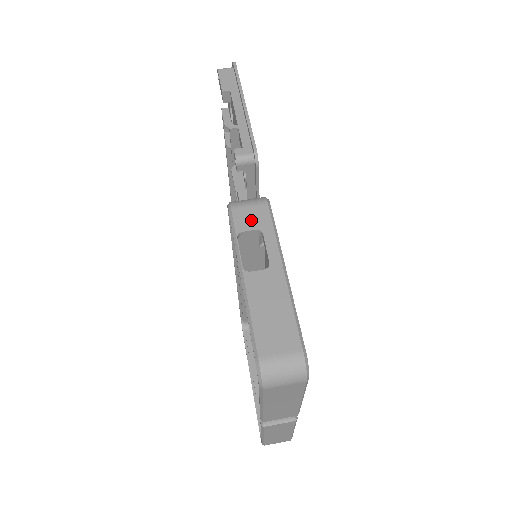
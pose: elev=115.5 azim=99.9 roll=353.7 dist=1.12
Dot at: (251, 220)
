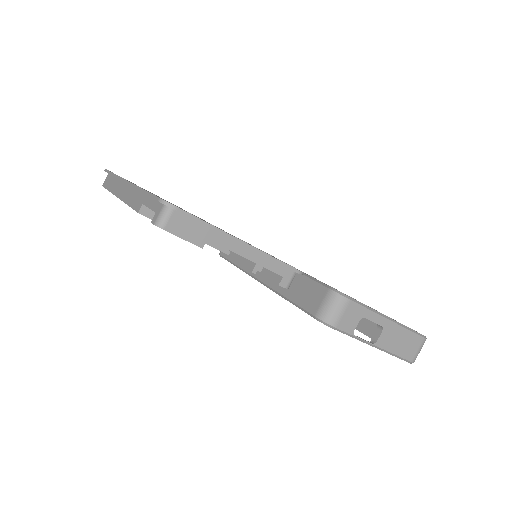
Dot at: (352, 320)
